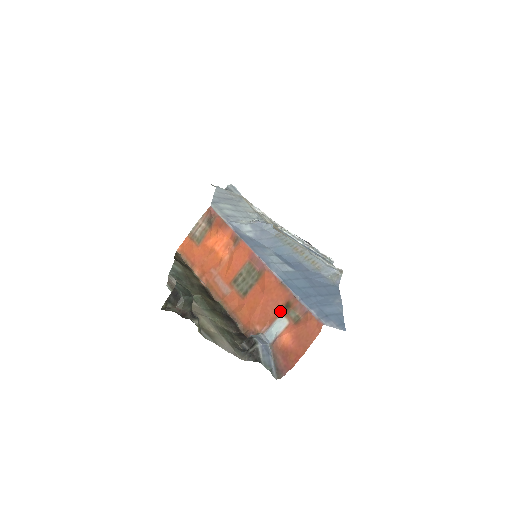
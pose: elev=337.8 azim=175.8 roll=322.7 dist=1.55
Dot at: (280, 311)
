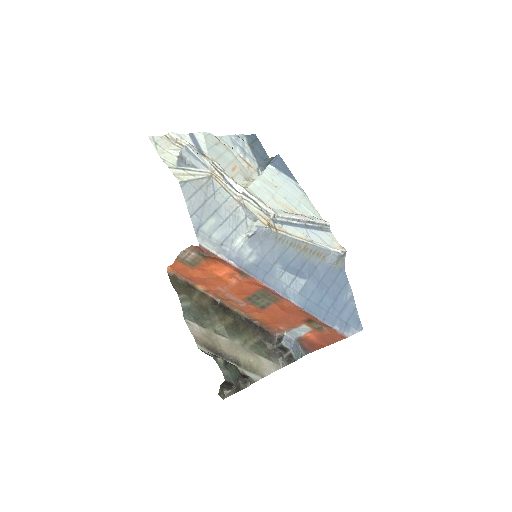
Dot at: (303, 322)
